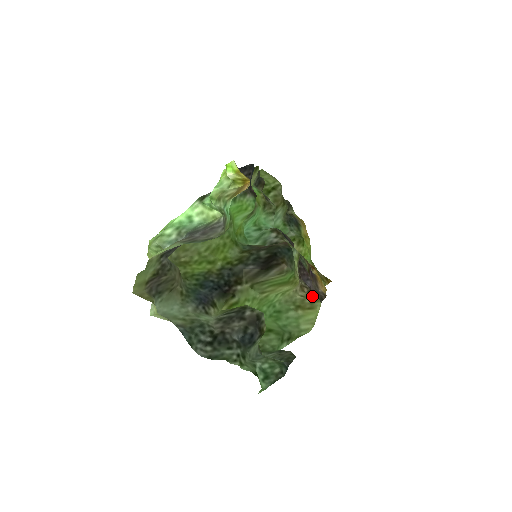
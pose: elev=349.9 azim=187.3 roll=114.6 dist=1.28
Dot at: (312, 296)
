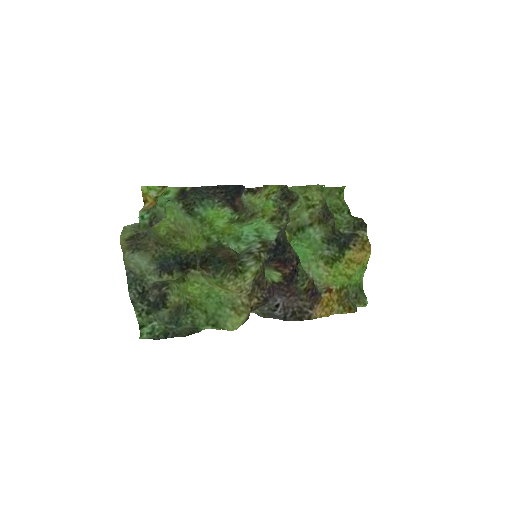
Dot at: (286, 311)
